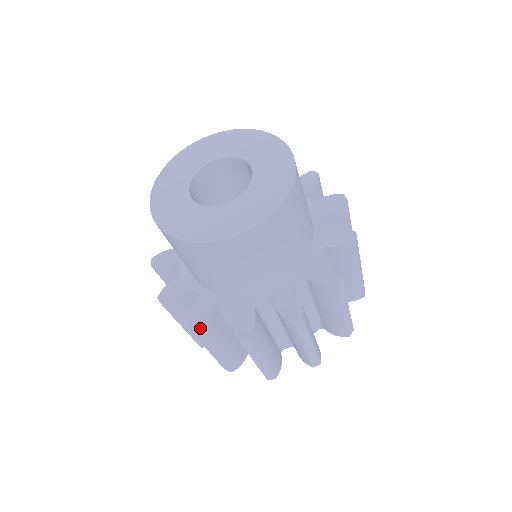
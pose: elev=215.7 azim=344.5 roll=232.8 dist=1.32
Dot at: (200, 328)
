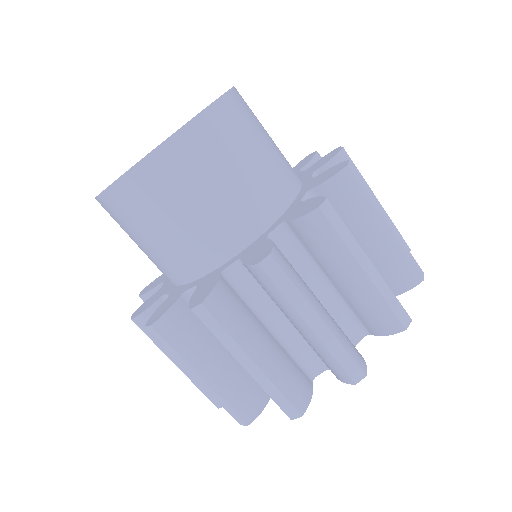
Dot at: (208, 298)
